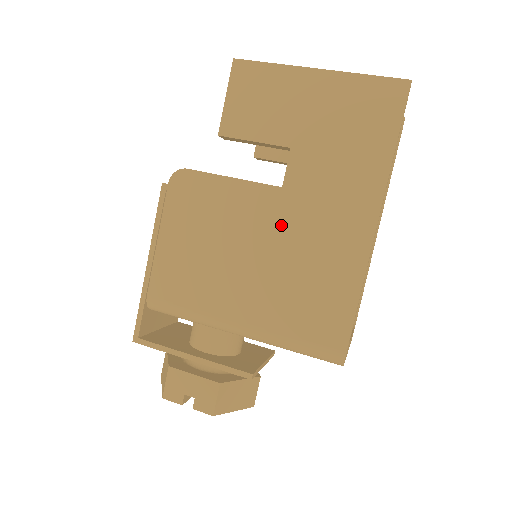
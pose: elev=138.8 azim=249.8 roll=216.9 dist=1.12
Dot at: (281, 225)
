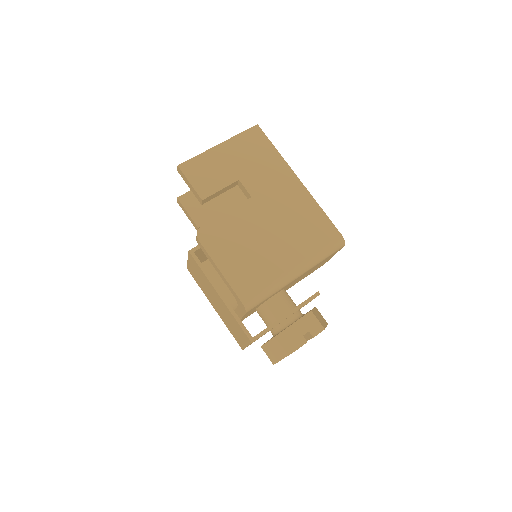
Dot at: (267, 211)
